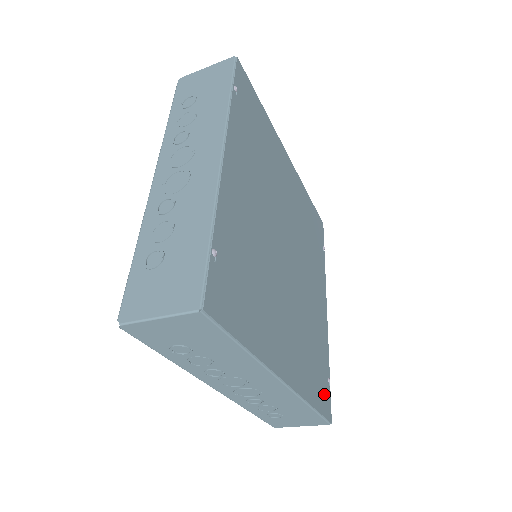
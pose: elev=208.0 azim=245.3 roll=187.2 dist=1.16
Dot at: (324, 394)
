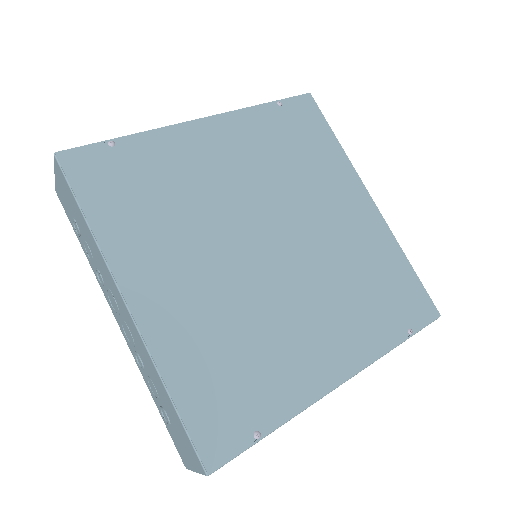
Dot at: (222, 426)
